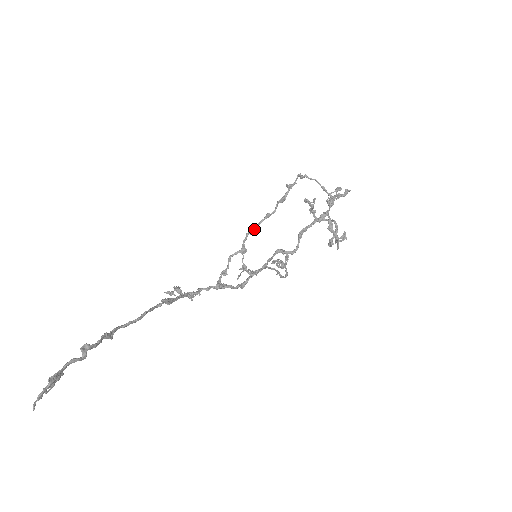
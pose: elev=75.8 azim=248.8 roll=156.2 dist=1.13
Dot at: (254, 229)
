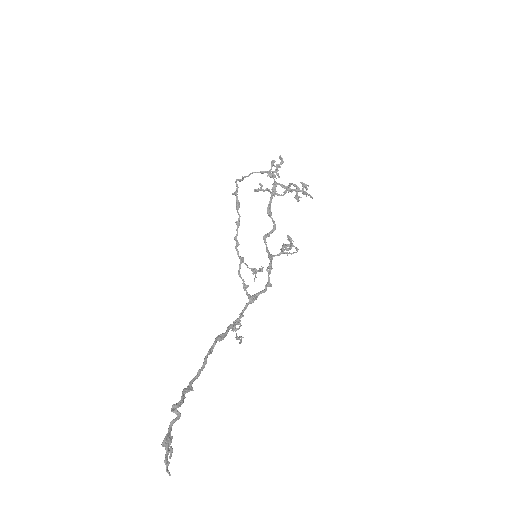
Dot at: (237, 241)
